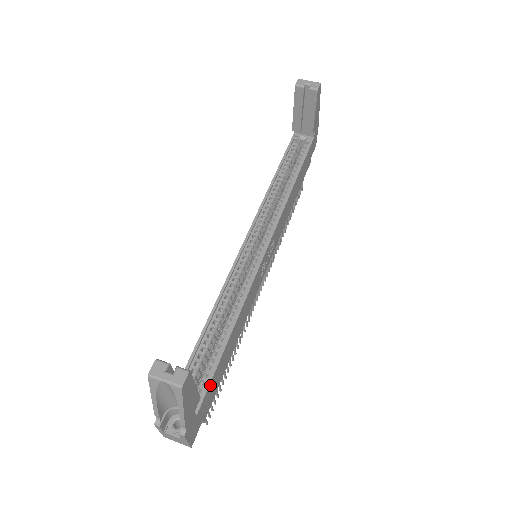
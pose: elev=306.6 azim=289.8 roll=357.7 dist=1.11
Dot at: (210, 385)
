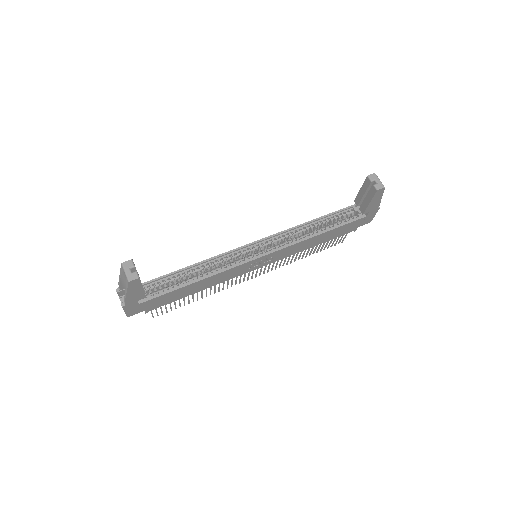
Dot at: (159, 297)
